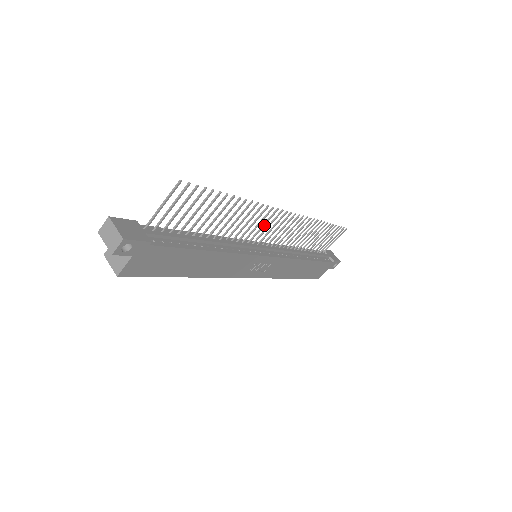
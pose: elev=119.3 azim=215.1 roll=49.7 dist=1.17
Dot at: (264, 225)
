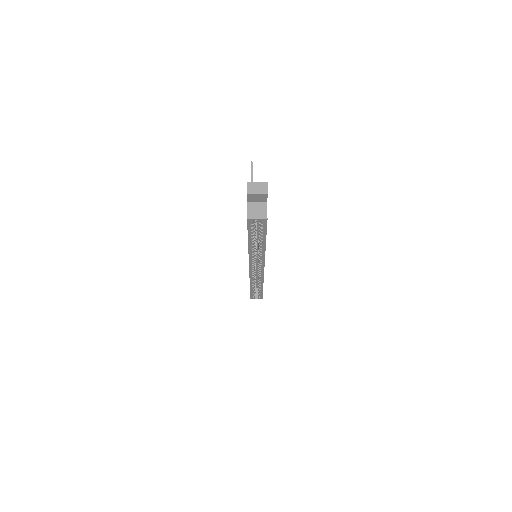
Dot at: occluded
